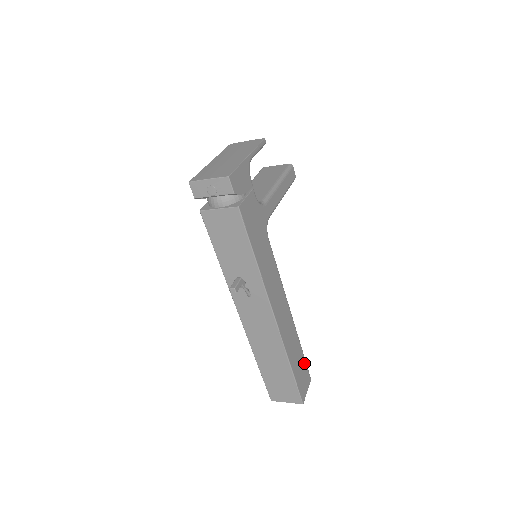
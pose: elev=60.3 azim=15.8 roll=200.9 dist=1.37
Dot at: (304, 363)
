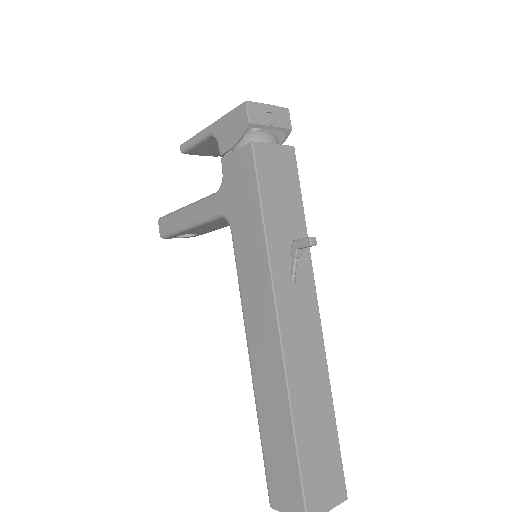
Dot at: occluded
